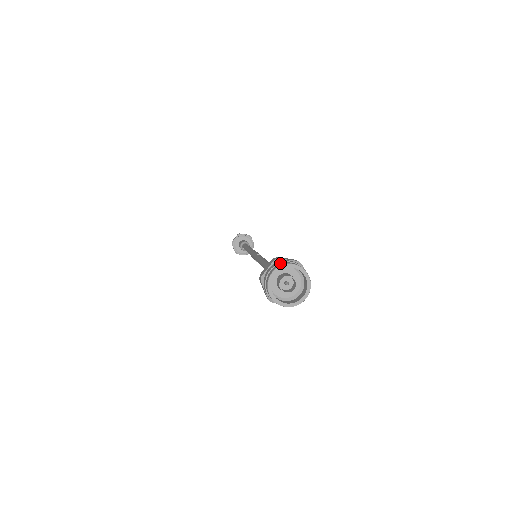
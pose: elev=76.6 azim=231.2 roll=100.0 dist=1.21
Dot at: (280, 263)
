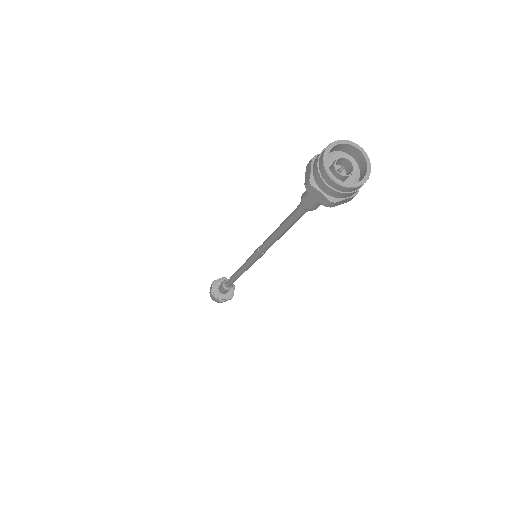
Dot at: (323, 150)
